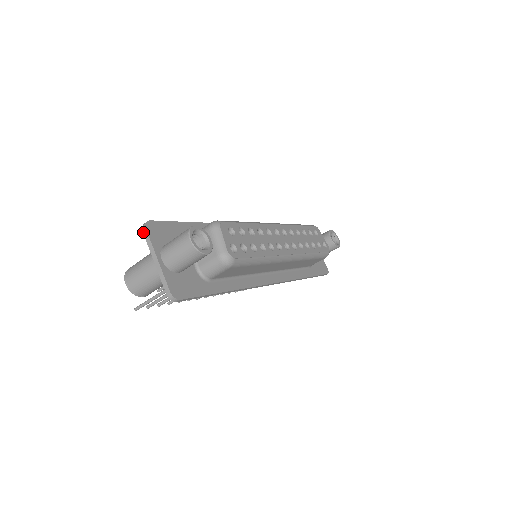
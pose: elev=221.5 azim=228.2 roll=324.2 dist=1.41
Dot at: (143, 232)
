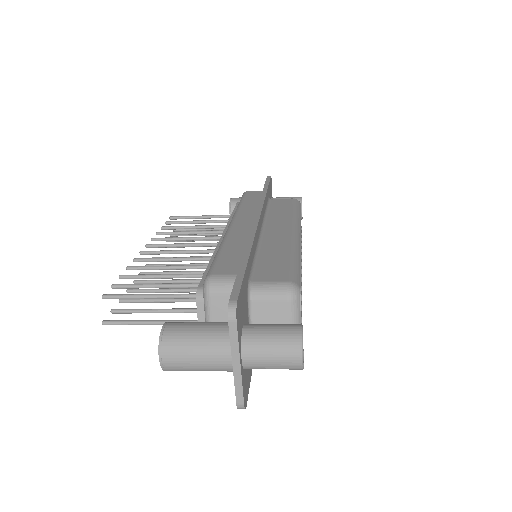
Dot at: (229, 323)
